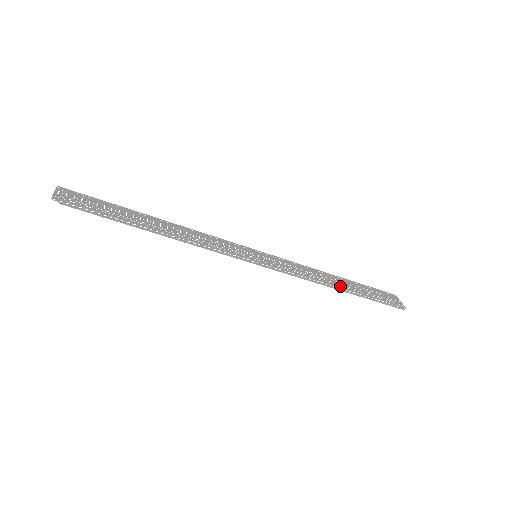
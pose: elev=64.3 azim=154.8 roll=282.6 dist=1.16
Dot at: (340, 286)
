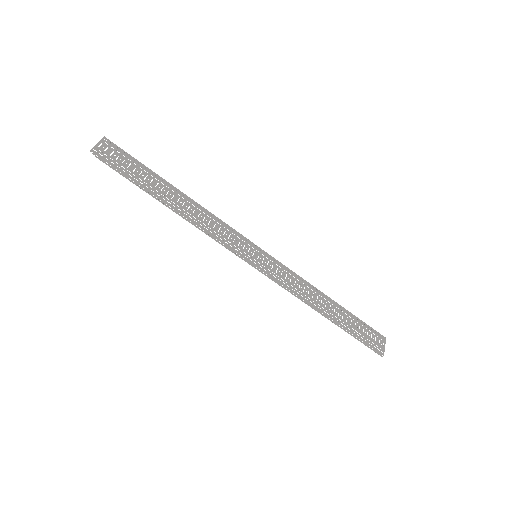
Dot at: occluded
